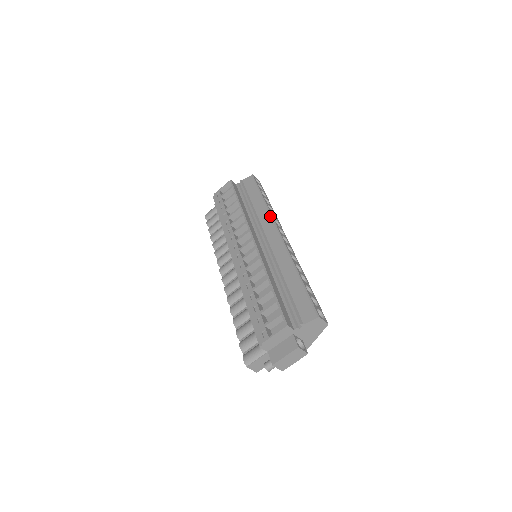
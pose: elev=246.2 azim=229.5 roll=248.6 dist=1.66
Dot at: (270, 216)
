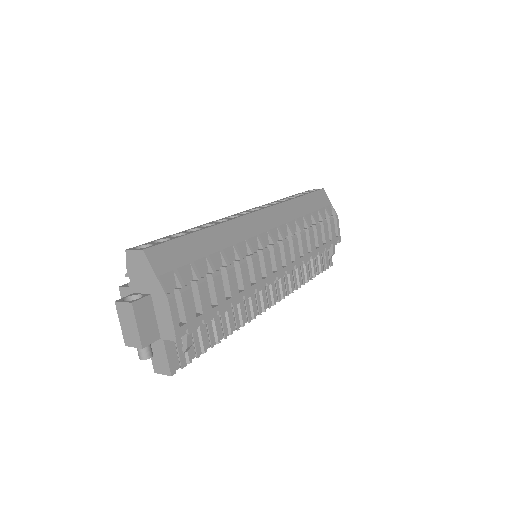
Dot at: occluded
